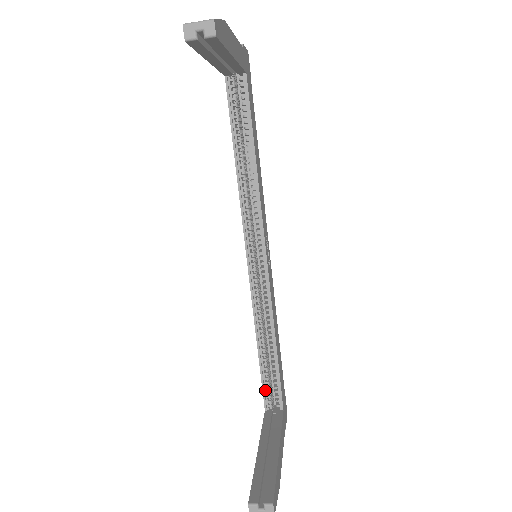
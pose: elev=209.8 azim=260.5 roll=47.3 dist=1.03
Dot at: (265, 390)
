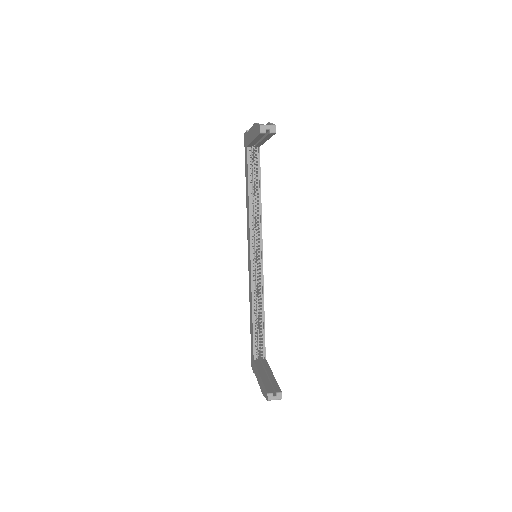
Dot at: (254, 346)
